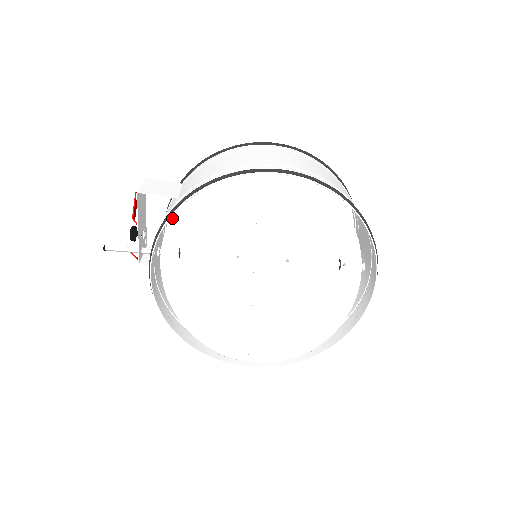
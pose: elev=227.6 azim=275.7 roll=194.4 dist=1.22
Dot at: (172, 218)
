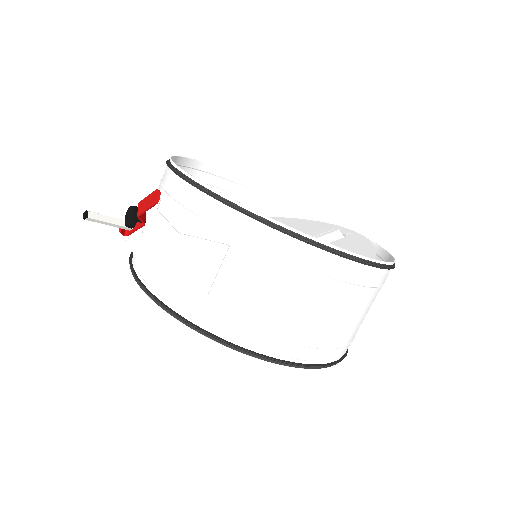
Dot at: occluded
